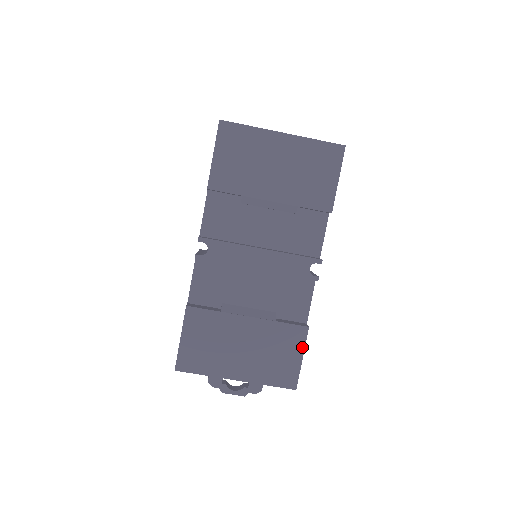
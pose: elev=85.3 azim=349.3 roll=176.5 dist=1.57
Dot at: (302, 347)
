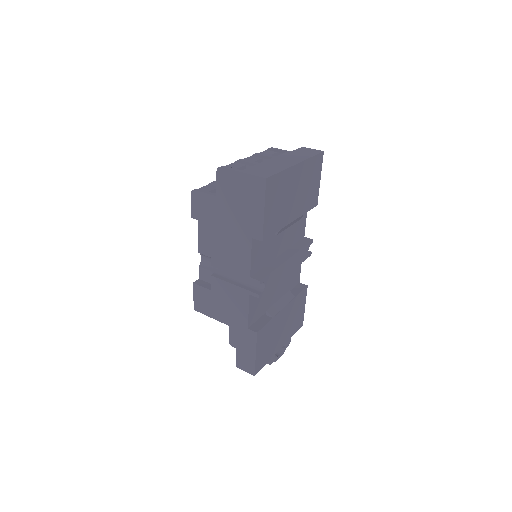
Dot at: (305, 300)
